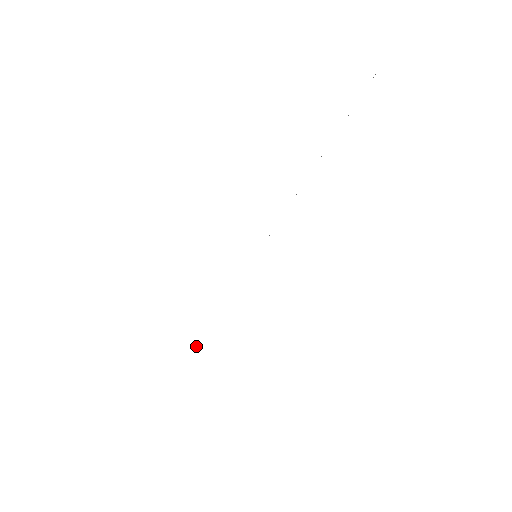
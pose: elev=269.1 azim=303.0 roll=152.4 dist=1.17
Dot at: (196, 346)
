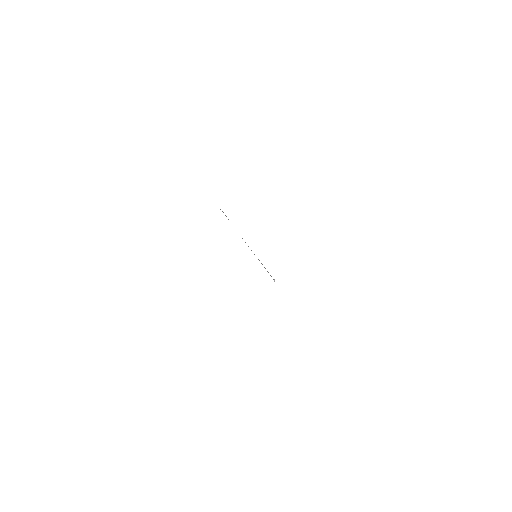
Dot at: (274, 281)
